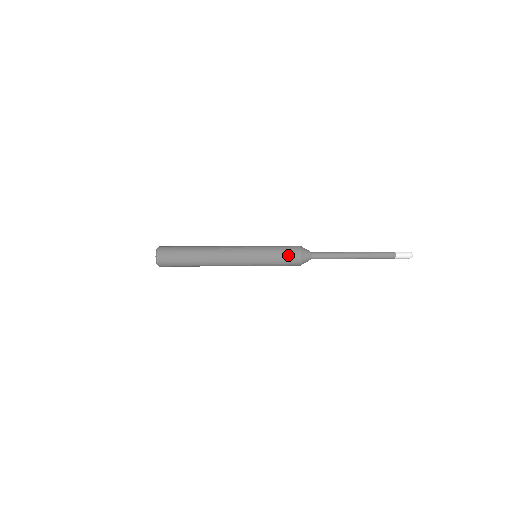
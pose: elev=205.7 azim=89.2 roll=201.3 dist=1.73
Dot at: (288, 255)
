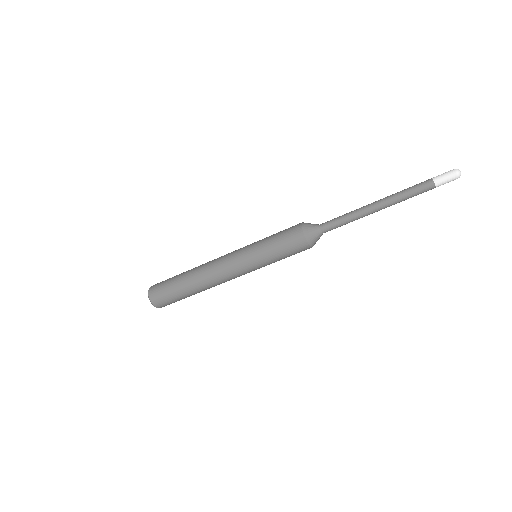
Dot at: (287, 229)
